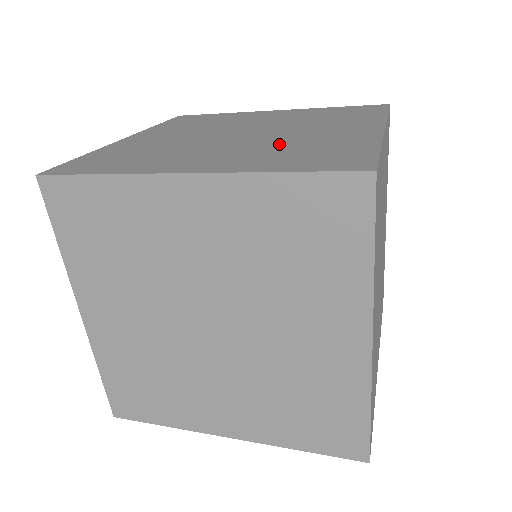
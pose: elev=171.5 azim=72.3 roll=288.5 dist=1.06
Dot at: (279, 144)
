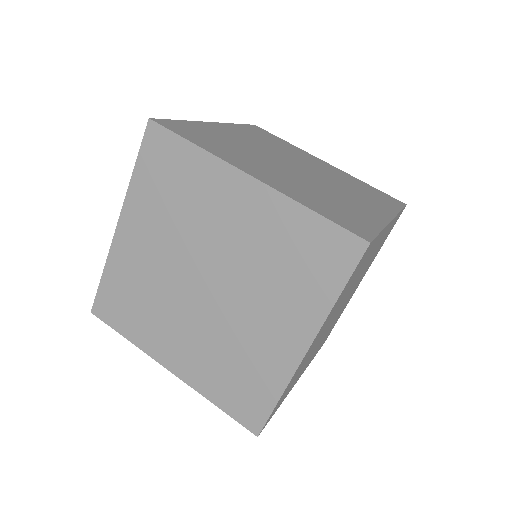
Dot at: (224, 344)
